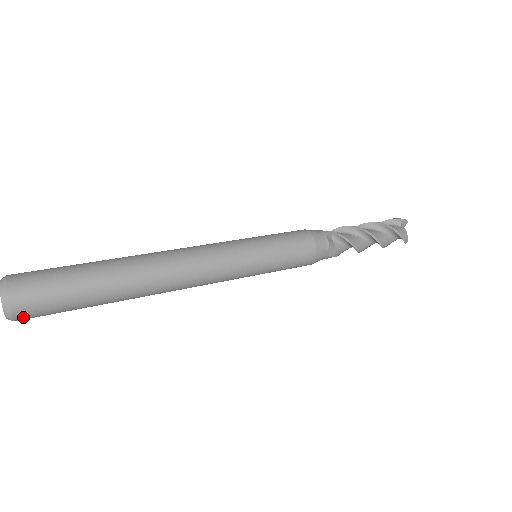
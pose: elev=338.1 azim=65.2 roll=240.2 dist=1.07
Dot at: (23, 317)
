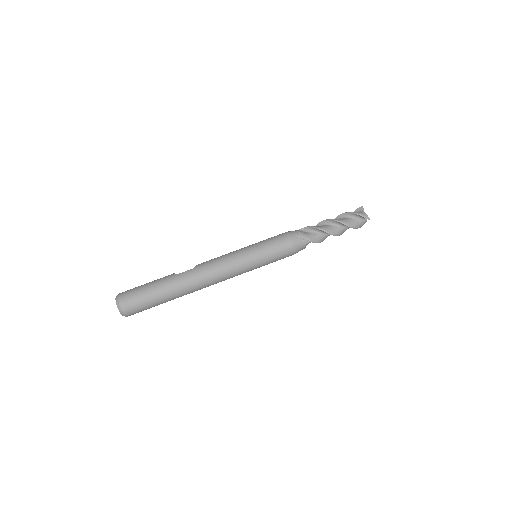
Dot at: occluded
